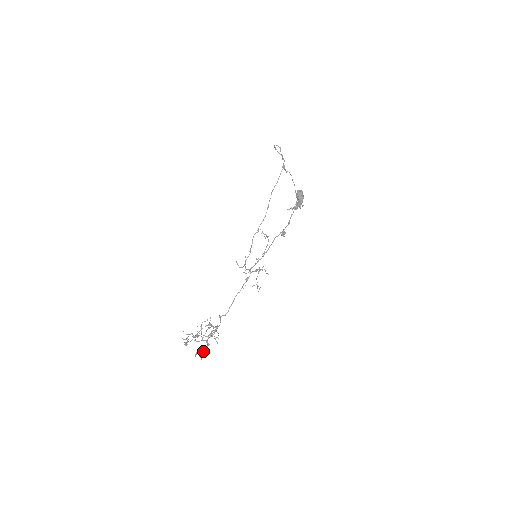
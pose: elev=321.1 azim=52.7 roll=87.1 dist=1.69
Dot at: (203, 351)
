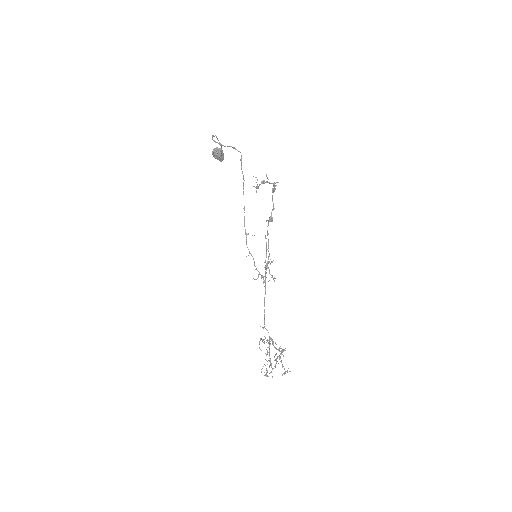
Dot at: occluded
